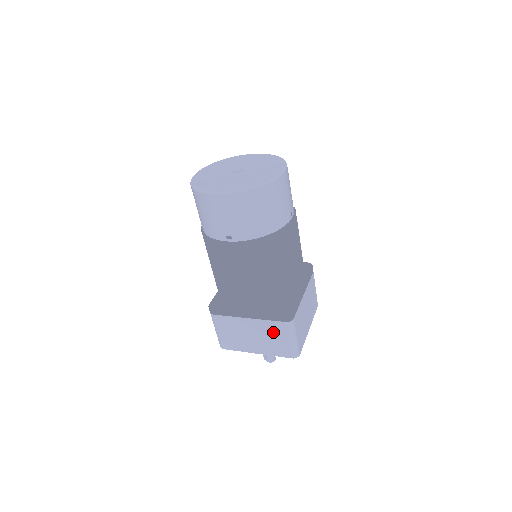
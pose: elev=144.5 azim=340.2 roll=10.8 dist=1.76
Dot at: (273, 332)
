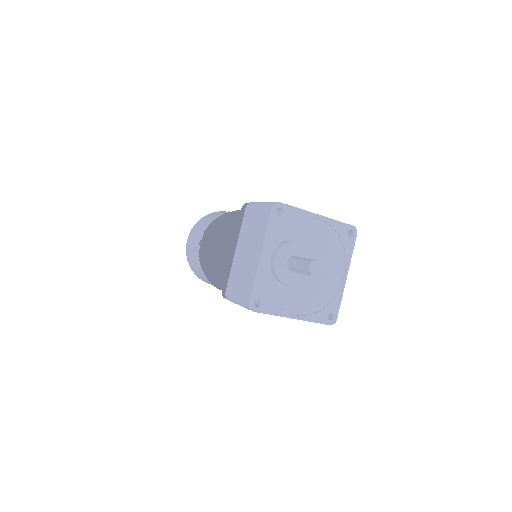
Dot at: (249, 225)
